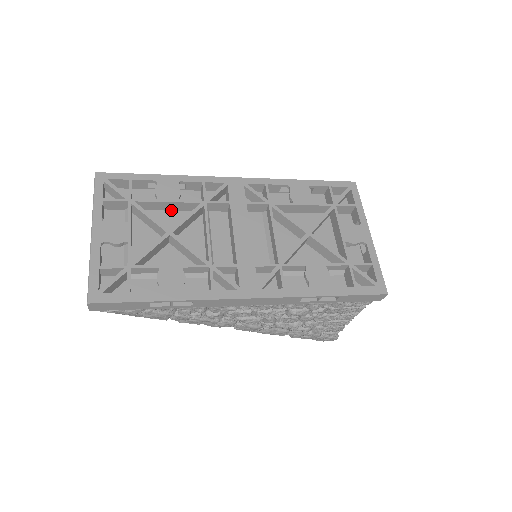
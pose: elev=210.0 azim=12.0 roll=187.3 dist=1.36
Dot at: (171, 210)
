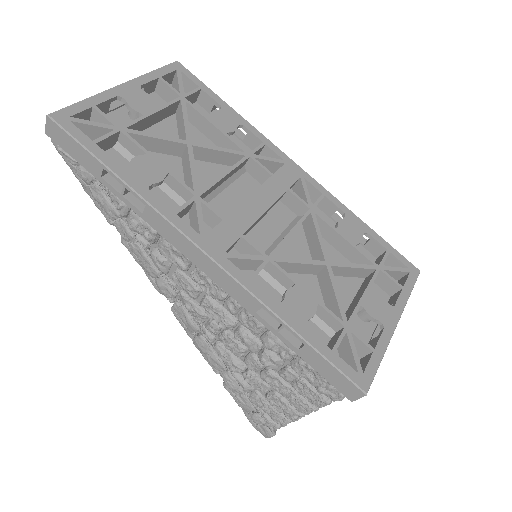
Dot at: (212, 141)
